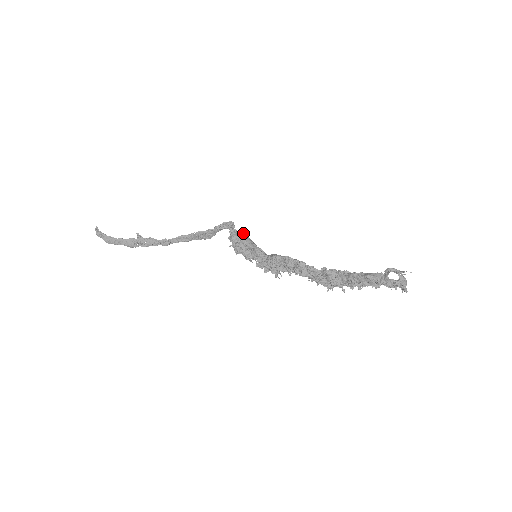
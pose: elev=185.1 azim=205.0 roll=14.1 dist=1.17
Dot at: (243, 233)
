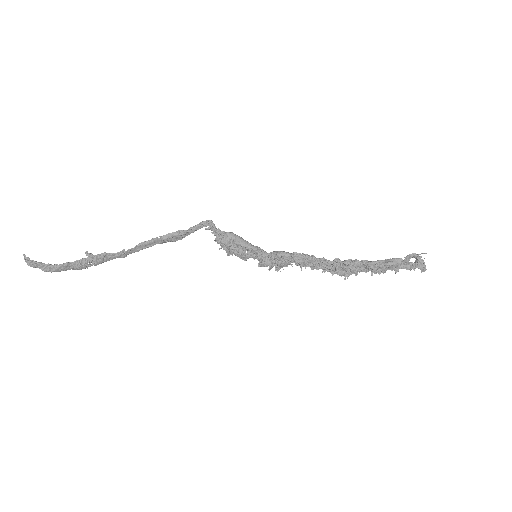
Dot at: (233, 233)
